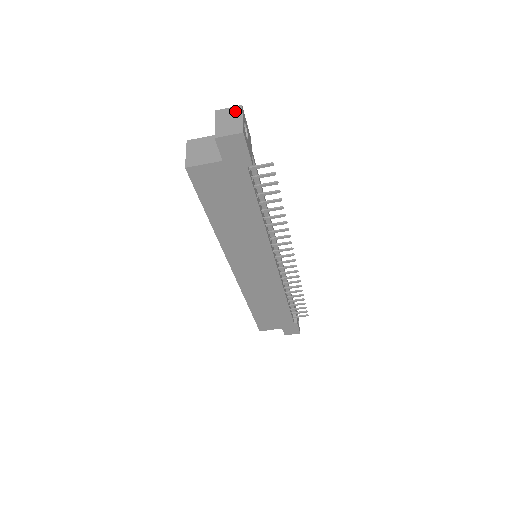
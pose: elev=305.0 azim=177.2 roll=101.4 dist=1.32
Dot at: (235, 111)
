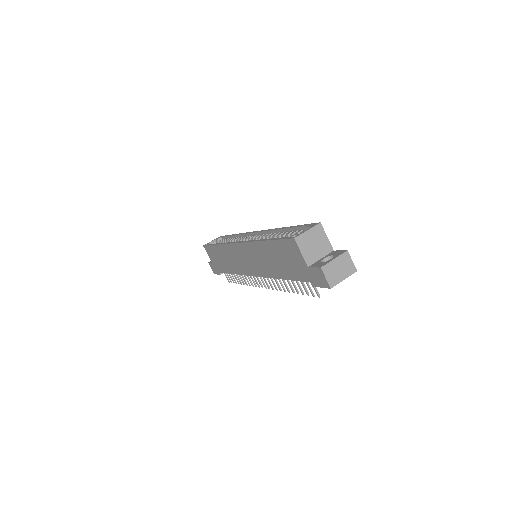
Dot at: (350, 269)
